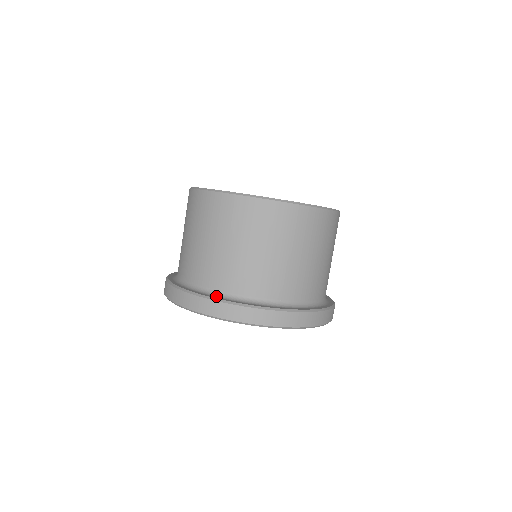
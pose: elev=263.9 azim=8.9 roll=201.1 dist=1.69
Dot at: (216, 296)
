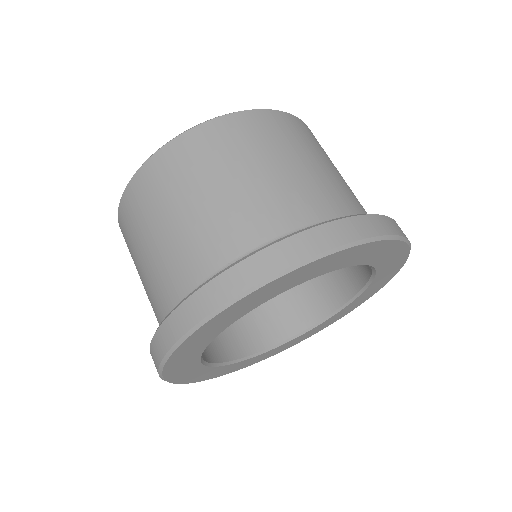
Dot at: occluded
